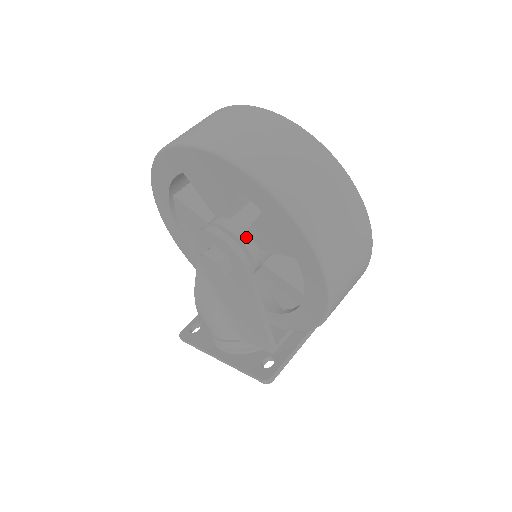
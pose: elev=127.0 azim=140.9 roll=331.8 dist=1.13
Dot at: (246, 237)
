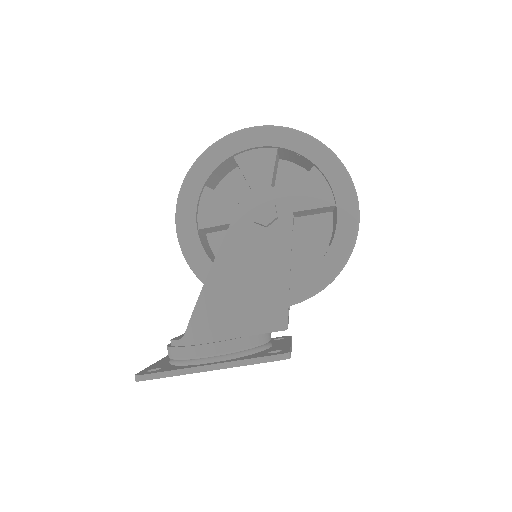
Dot at: occluded
